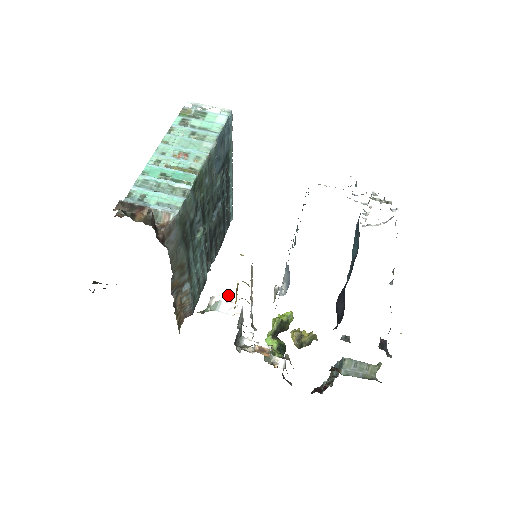
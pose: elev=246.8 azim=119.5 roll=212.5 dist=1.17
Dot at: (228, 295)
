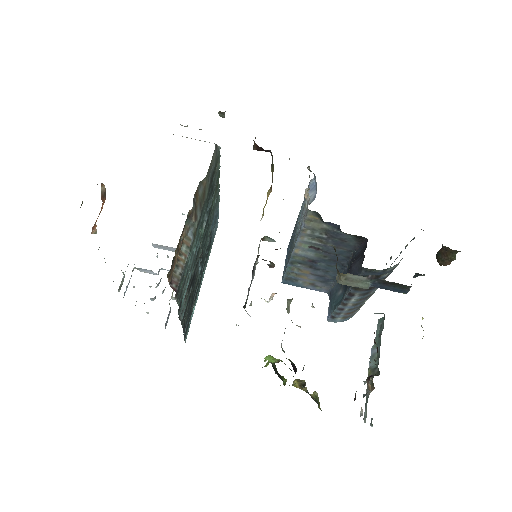
Dot at: occluded
